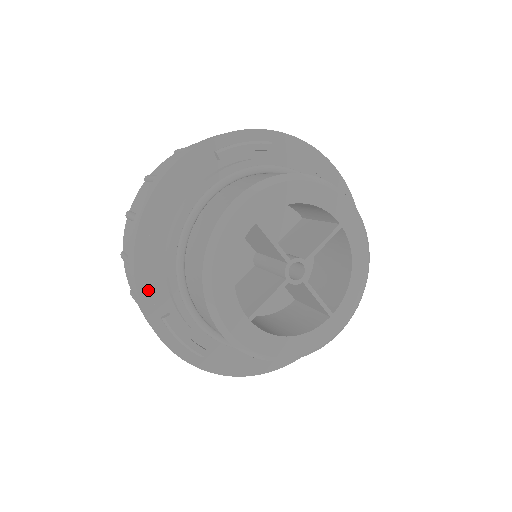
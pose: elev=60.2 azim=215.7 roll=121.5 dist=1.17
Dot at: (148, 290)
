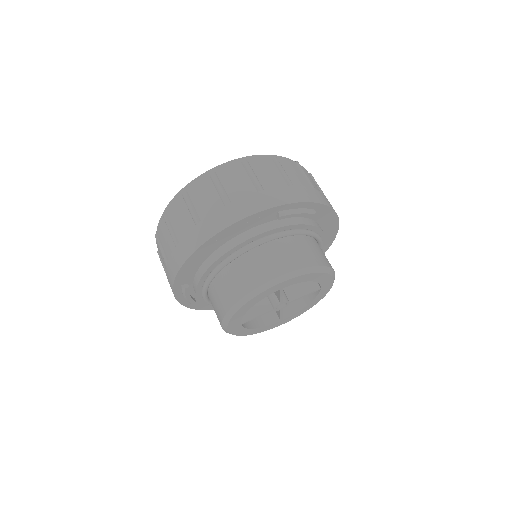
Dot at: (184, 273)
